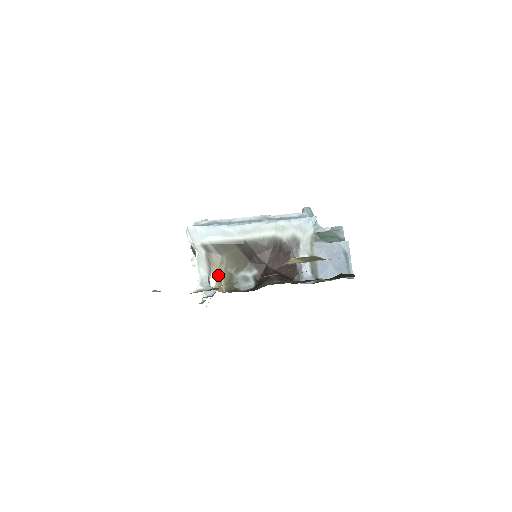
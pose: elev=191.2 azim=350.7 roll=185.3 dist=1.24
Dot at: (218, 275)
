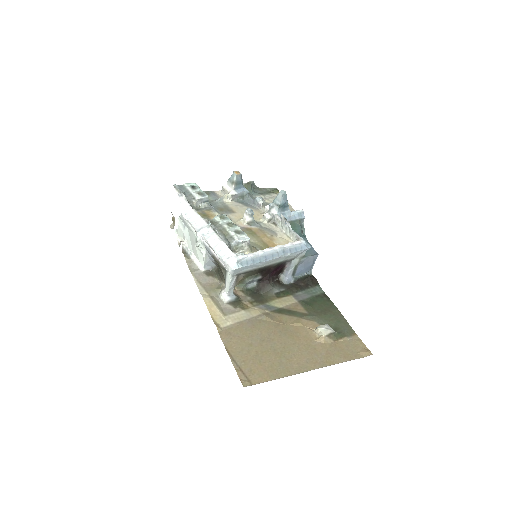
Dot at: occluded
